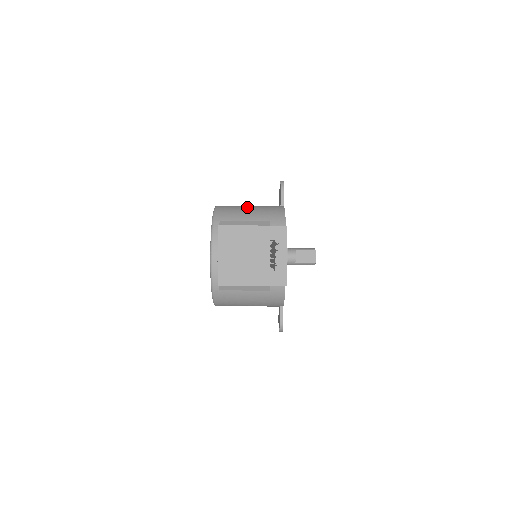
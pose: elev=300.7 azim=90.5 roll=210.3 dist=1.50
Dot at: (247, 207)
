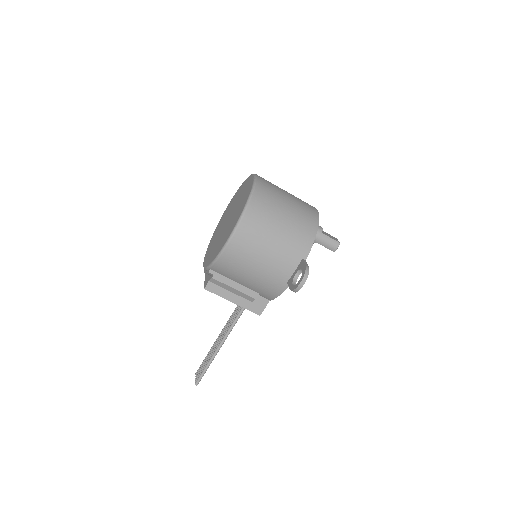
Dot at: (251, 271)
